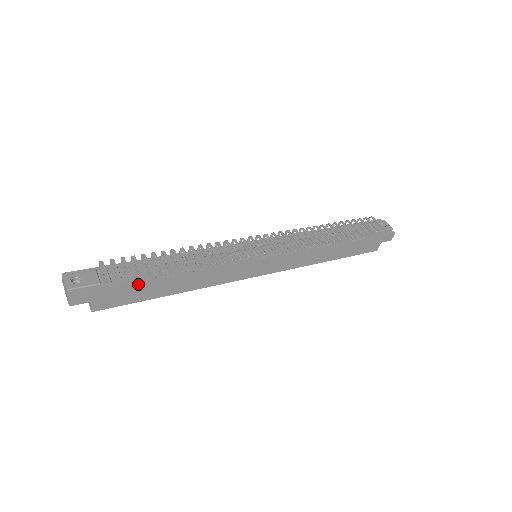
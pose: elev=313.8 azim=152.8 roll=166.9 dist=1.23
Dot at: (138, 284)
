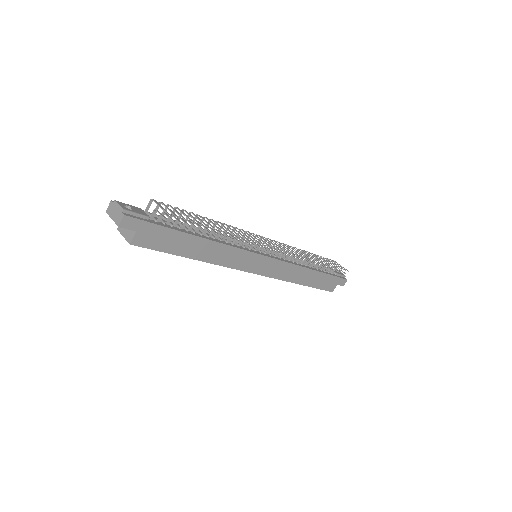
Dot at: (177, 232)
